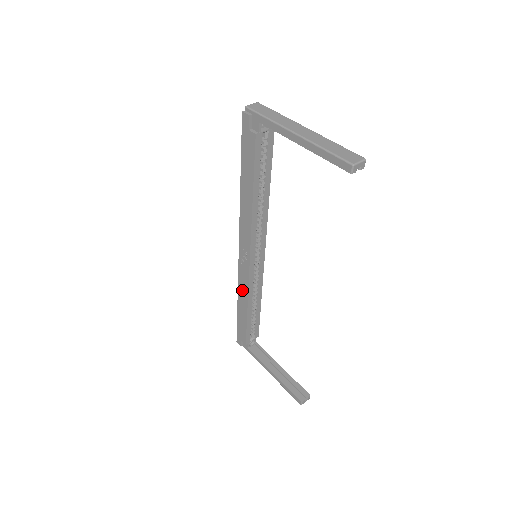
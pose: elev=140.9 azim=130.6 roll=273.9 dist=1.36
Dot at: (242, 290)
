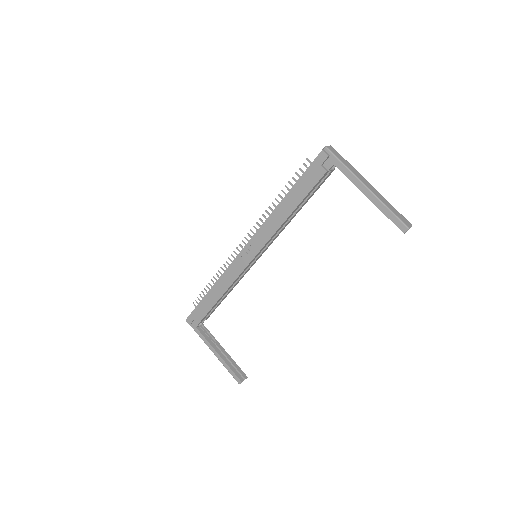
Dot at: (225, 279)
